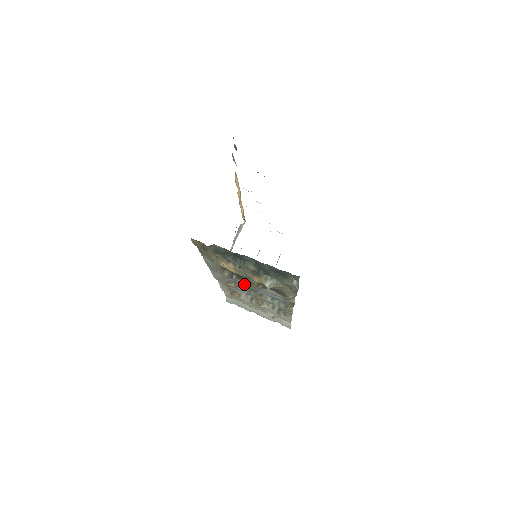
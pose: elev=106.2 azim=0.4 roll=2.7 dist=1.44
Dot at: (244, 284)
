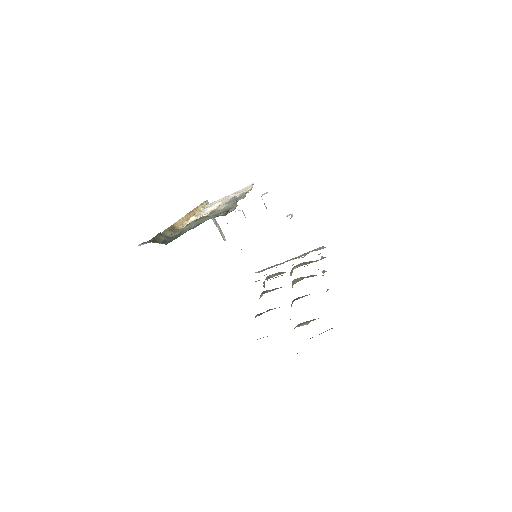
Dot at: occluded
